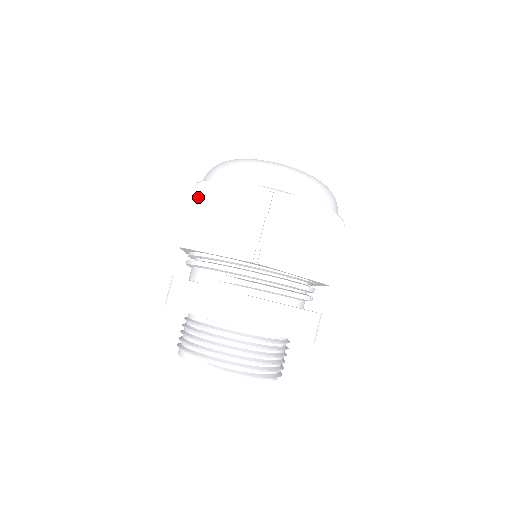
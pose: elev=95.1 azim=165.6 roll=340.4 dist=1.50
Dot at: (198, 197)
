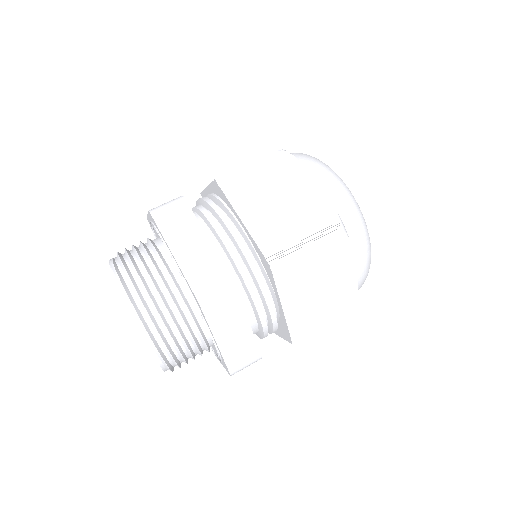
Dot at: occluded
